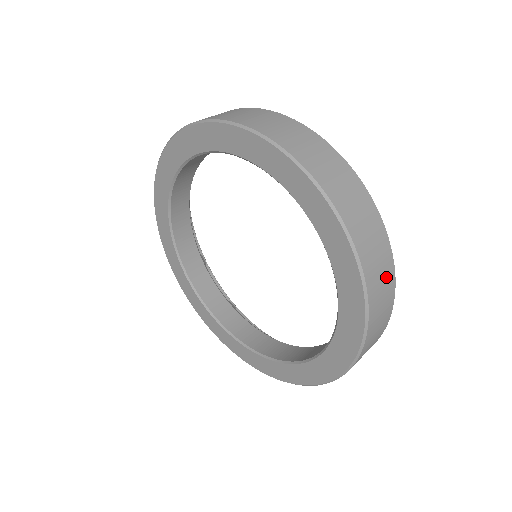
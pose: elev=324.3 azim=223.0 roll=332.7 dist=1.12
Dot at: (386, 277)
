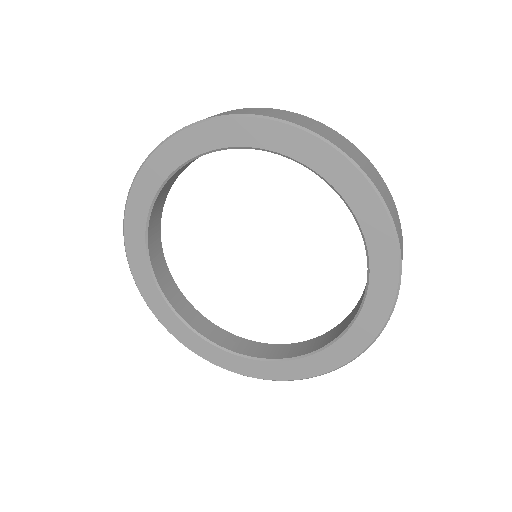
Dot at: (352, 148)
